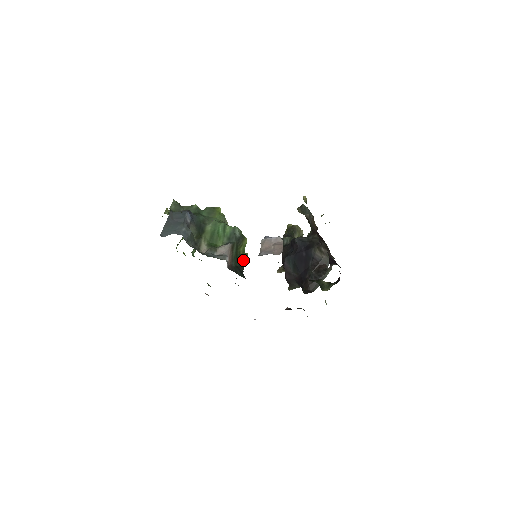
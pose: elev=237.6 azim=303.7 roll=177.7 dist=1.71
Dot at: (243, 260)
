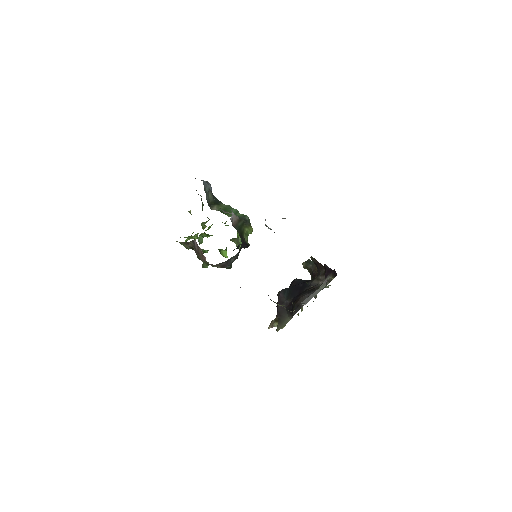
Dot at: (244, 240)
